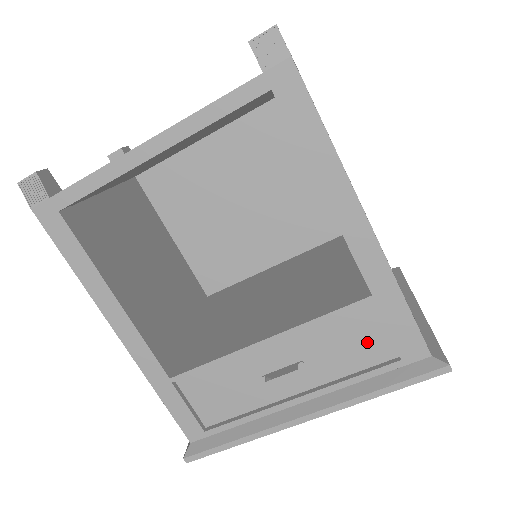
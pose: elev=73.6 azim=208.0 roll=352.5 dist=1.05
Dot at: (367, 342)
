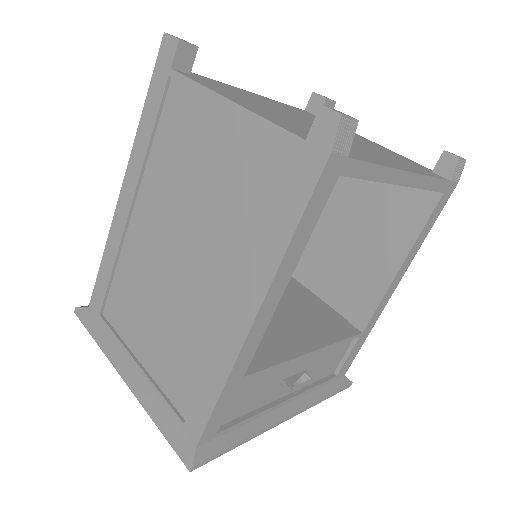
Dot at: (334, 362)
